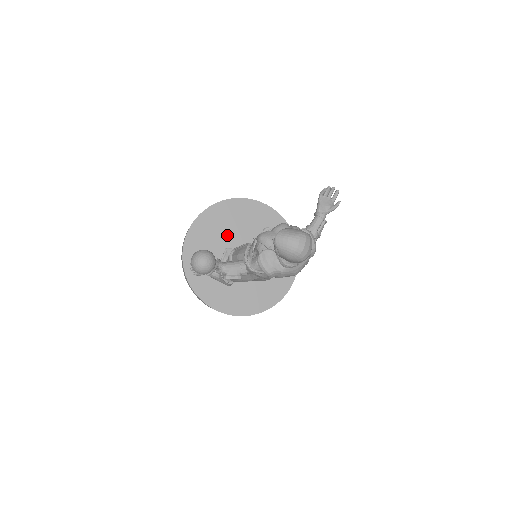
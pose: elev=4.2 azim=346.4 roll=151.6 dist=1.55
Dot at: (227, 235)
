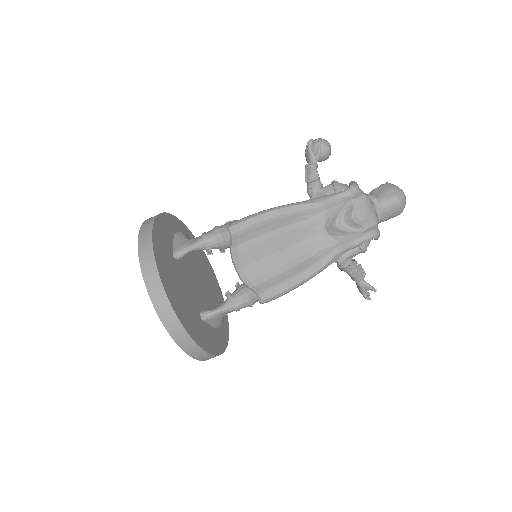
Dot at: (202, 272)
